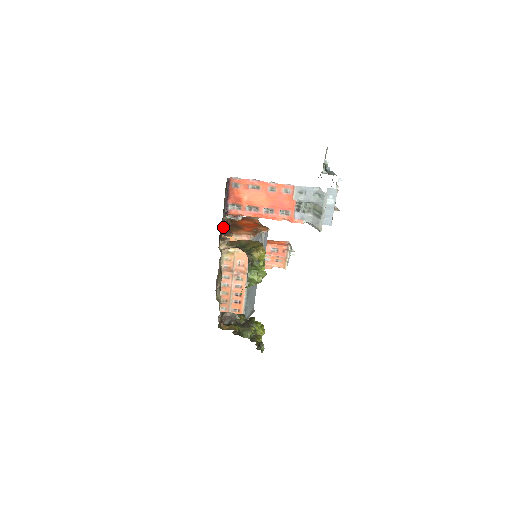
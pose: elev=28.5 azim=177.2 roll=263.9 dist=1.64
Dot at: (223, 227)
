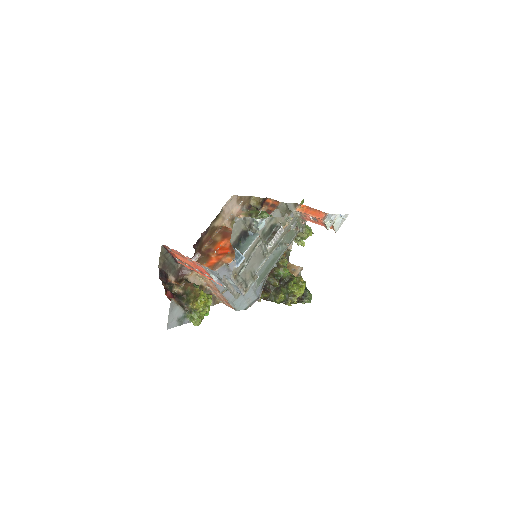
Dot at: (182, 268)
